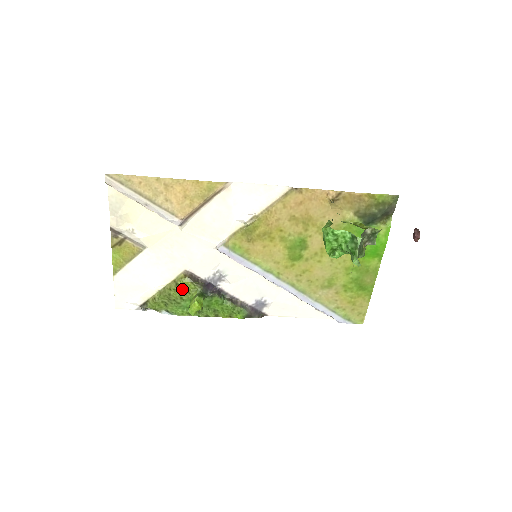
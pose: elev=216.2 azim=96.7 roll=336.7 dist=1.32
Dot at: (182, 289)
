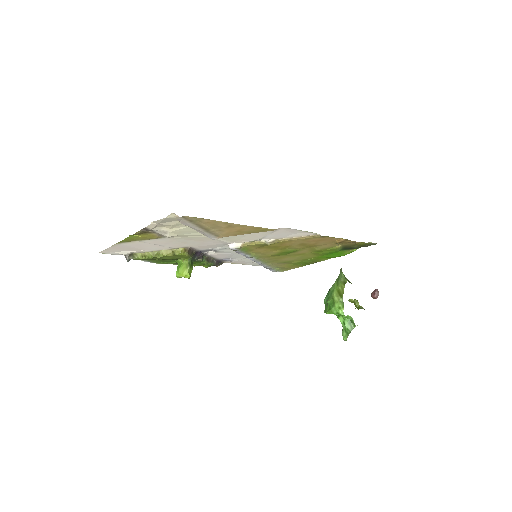
Dot at: (176, 257)
